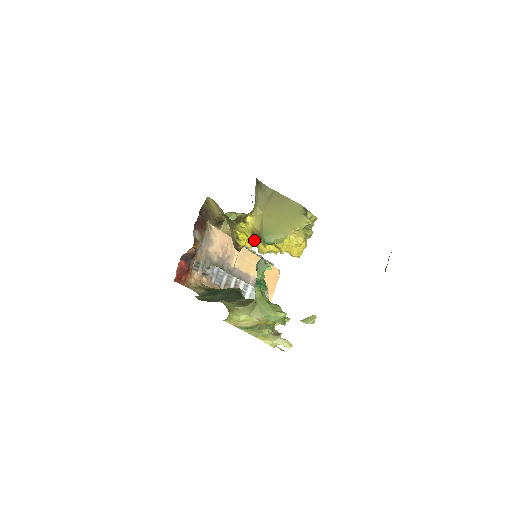
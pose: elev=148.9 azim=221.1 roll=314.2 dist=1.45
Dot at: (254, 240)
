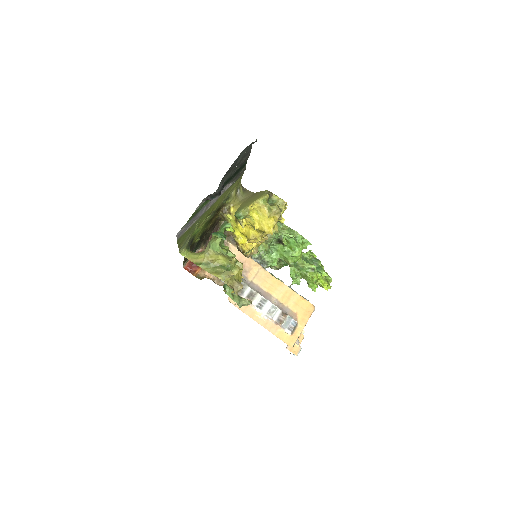
Dot at: (240, 229)
